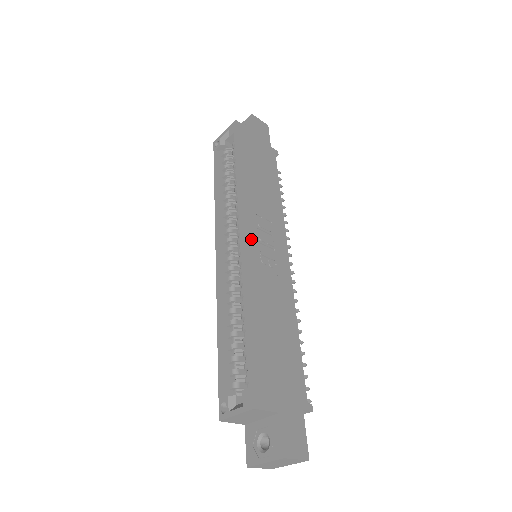
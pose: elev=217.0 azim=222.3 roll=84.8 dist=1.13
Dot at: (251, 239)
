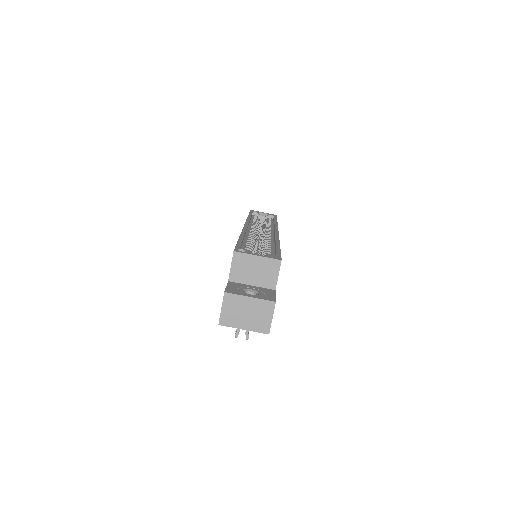
Dot at: occluded
